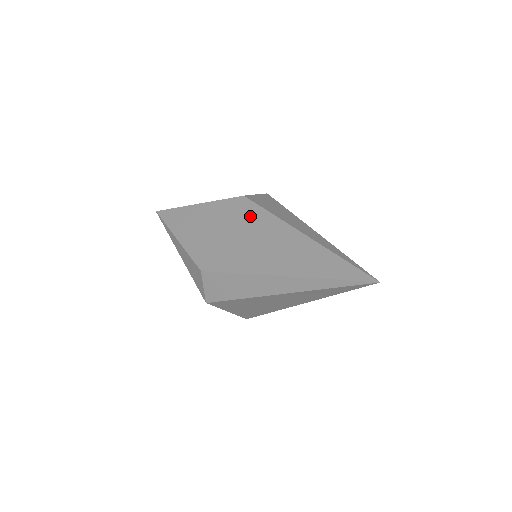
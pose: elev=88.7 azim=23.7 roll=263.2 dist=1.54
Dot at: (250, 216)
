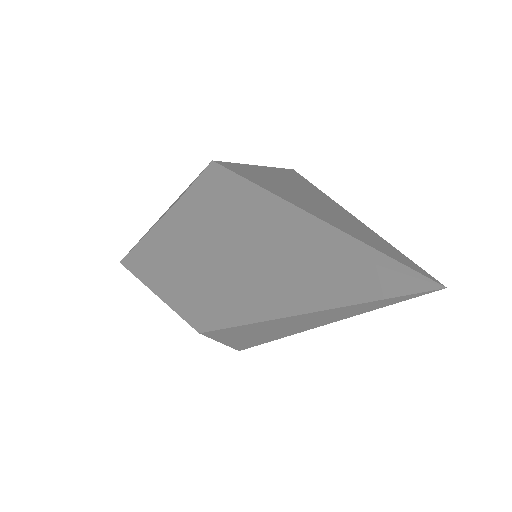
Dot at: (201, 230)
